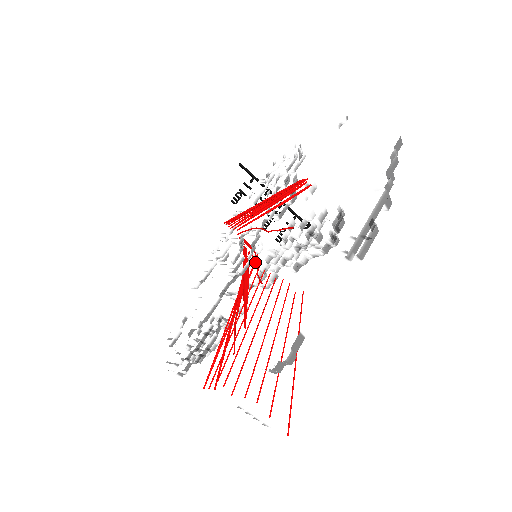
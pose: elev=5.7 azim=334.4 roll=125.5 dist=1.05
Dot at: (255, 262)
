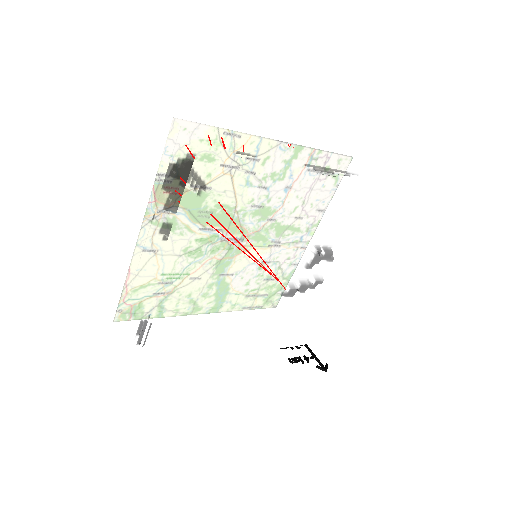
Dot at: occluded
